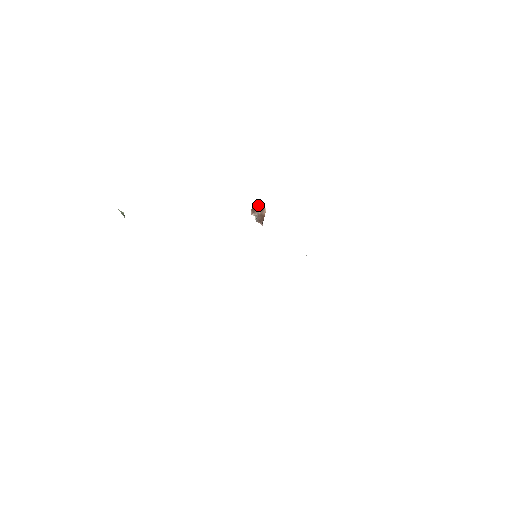
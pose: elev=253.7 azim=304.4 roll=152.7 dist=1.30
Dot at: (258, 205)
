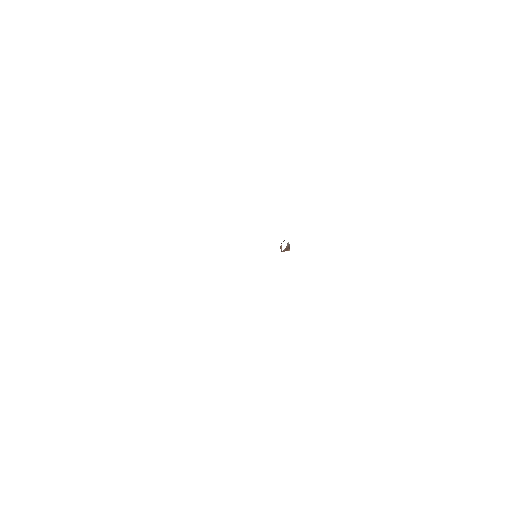
Dot at: occluded
